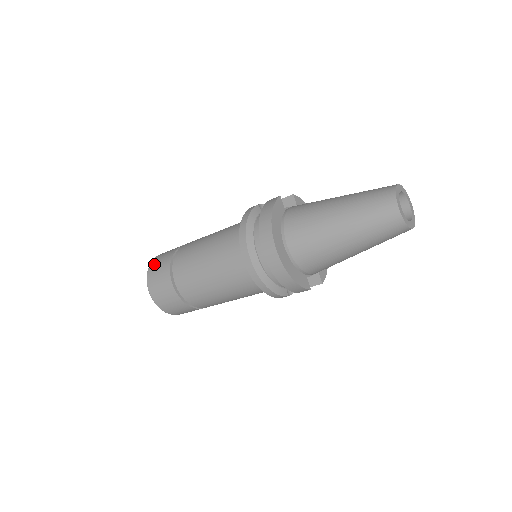
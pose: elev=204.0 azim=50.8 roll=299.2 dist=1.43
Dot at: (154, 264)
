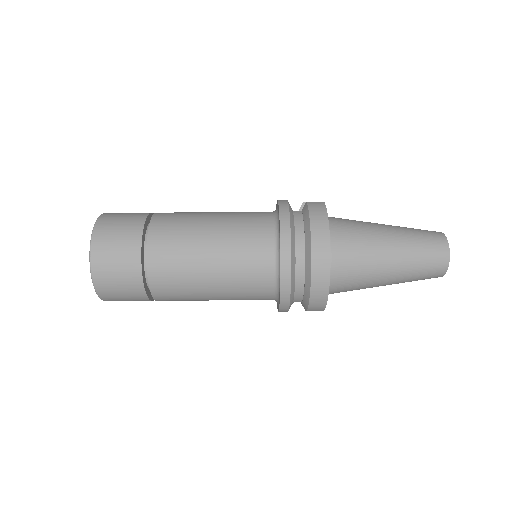
Dot at: (106, 227)
